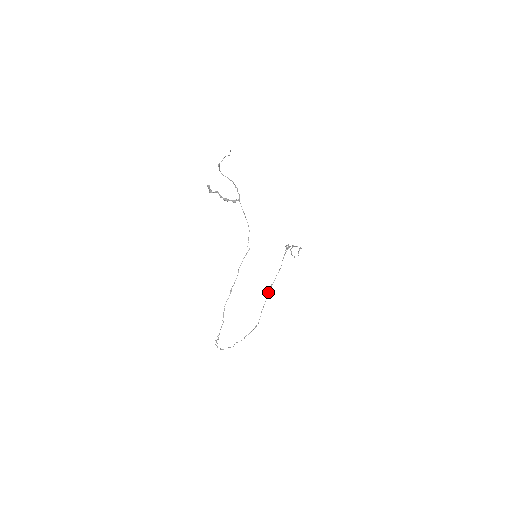
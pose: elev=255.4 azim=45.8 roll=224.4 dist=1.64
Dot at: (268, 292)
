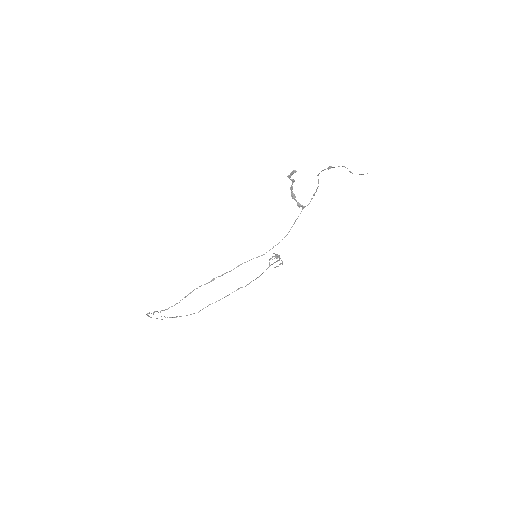
Dot at: (232, 292)
